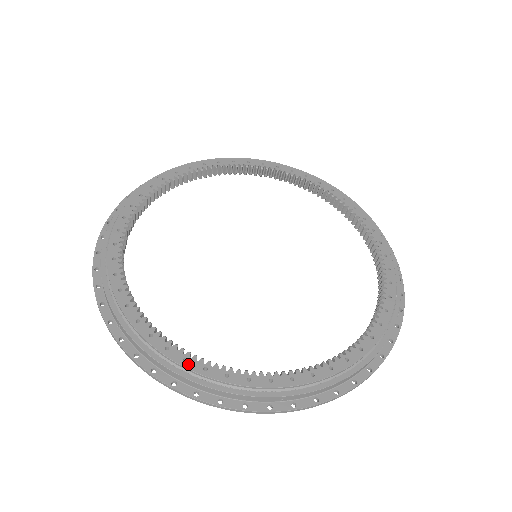
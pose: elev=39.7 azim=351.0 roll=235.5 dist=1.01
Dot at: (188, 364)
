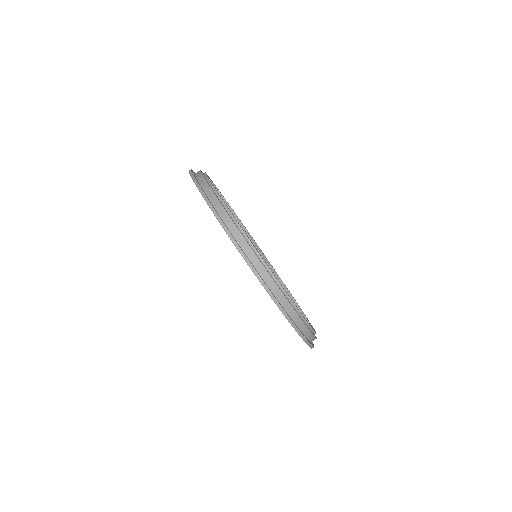
Dot at: occluded
